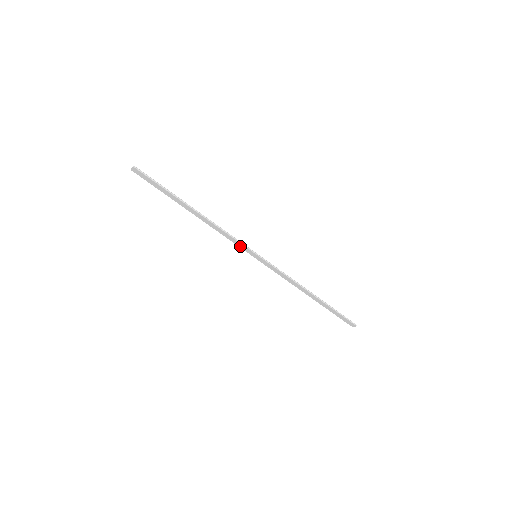
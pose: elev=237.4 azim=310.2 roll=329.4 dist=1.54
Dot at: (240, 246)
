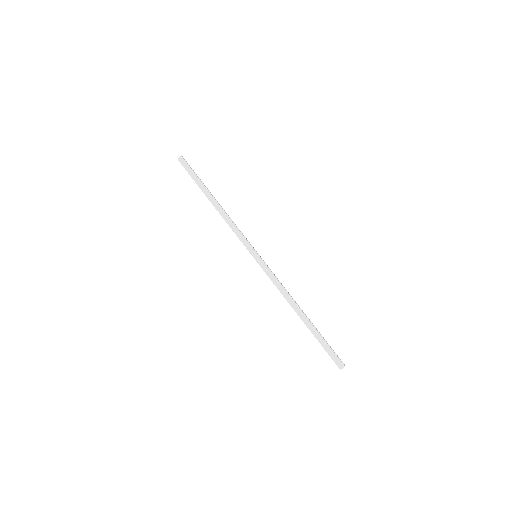
Dot at: (244, 243)
